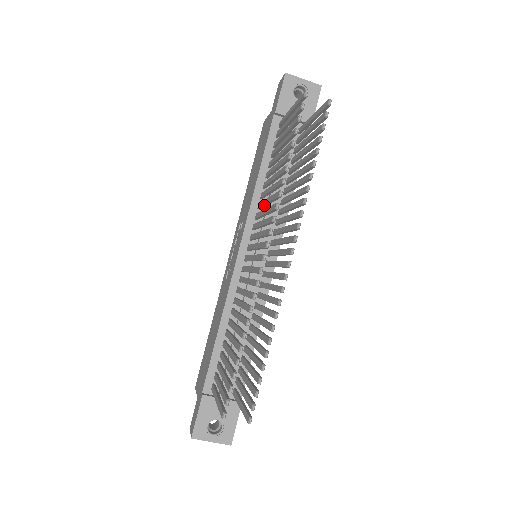
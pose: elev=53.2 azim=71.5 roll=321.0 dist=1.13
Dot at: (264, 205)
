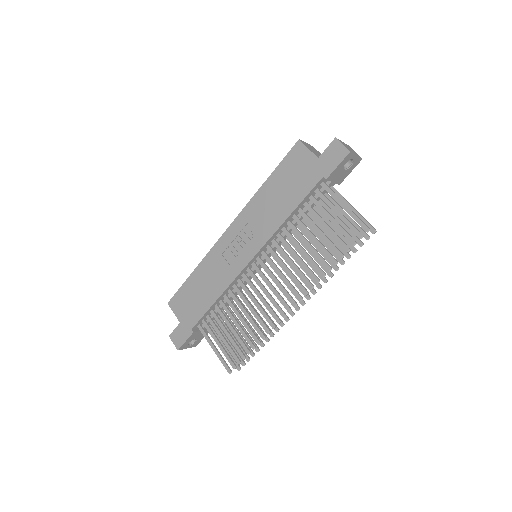
Dot at: (289, 250)
